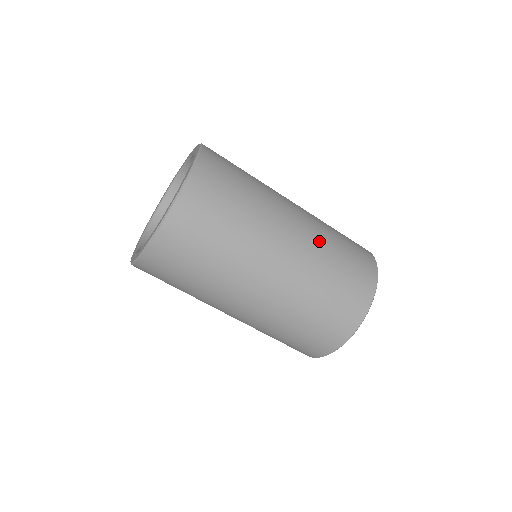
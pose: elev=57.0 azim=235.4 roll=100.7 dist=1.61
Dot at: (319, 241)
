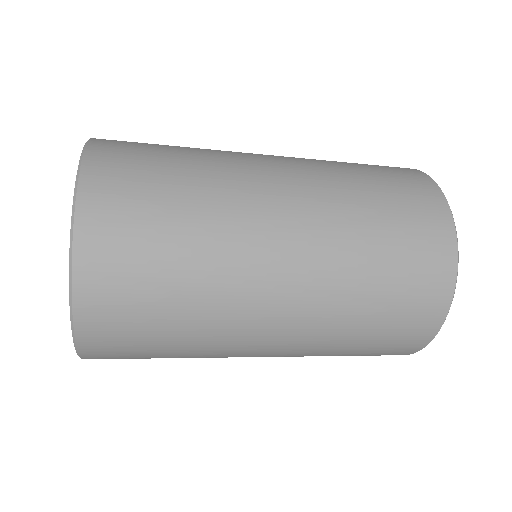
Dot at: (327, 324)
